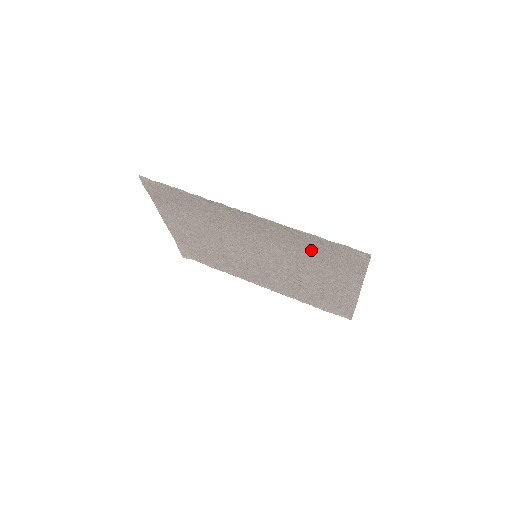
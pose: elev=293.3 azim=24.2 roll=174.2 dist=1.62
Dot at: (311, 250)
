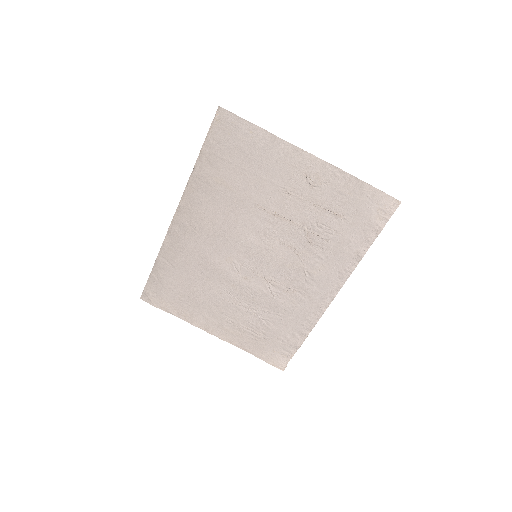
Dot at: (227, 175)
